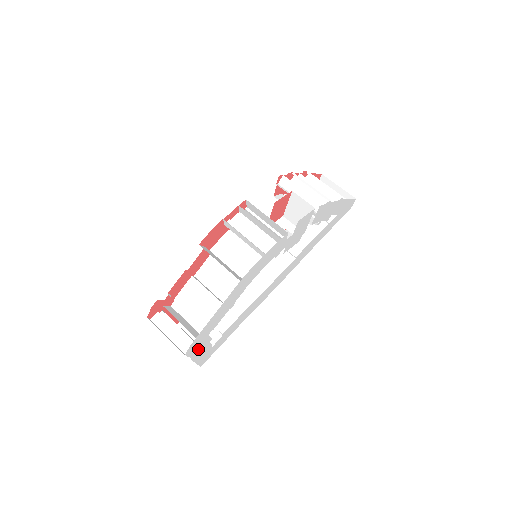
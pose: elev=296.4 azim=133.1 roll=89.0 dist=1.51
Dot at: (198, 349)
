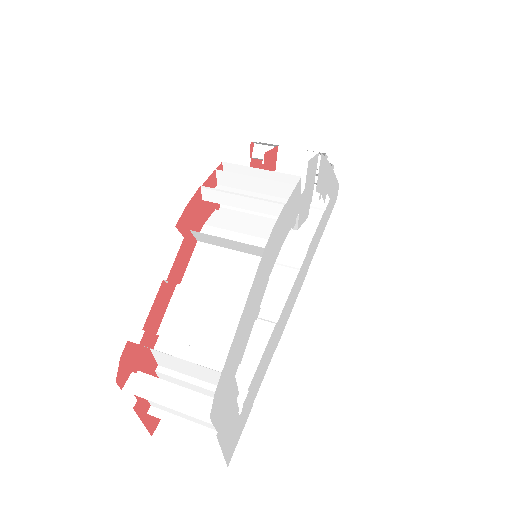
Dot at: (224, 411)
